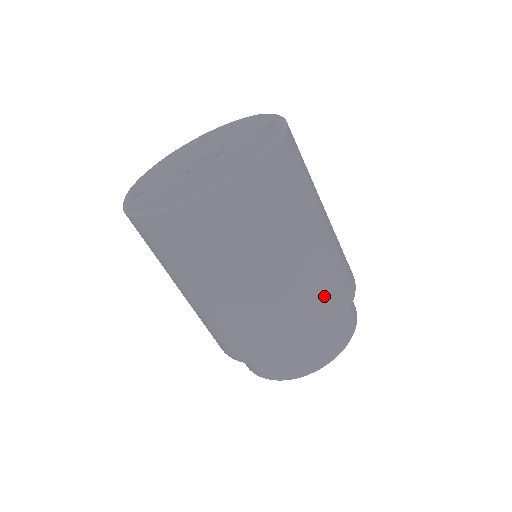
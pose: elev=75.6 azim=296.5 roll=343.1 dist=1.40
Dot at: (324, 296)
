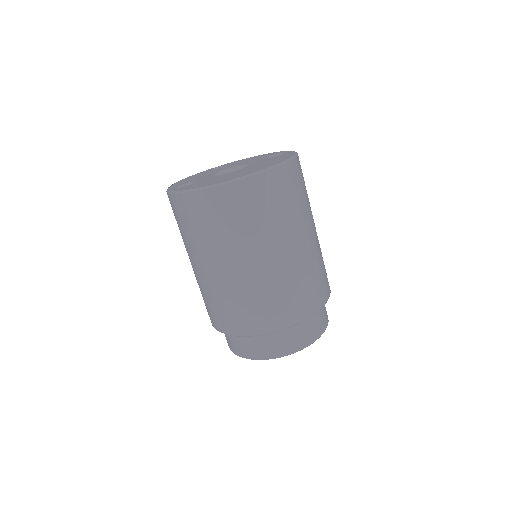
Dot at: (316, 278)
